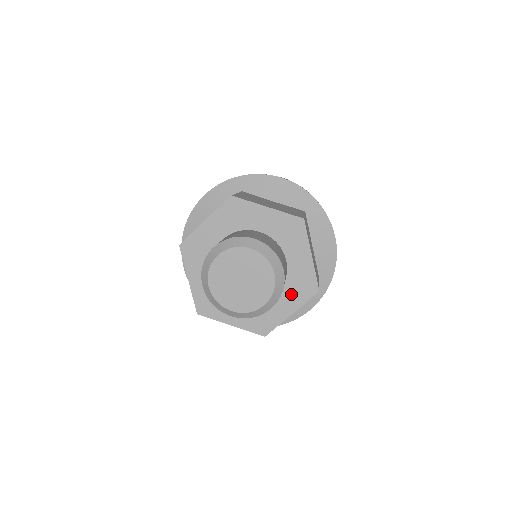
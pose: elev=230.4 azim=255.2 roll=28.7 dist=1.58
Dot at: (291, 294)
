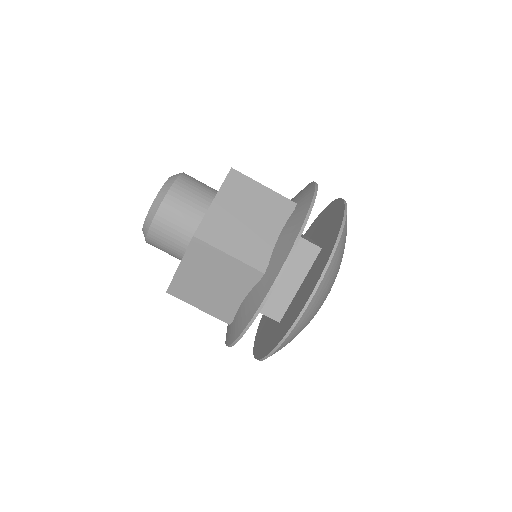
Dot at: occluded
